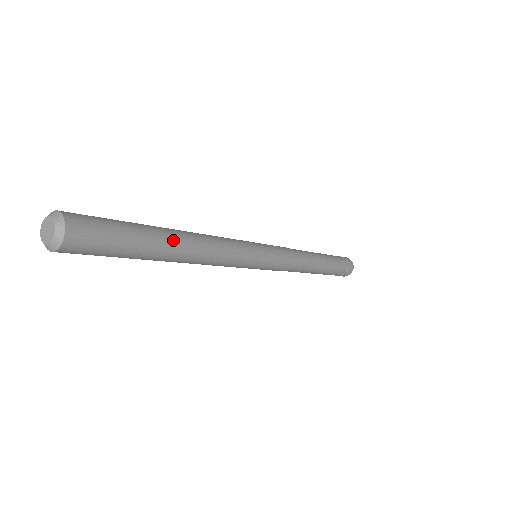
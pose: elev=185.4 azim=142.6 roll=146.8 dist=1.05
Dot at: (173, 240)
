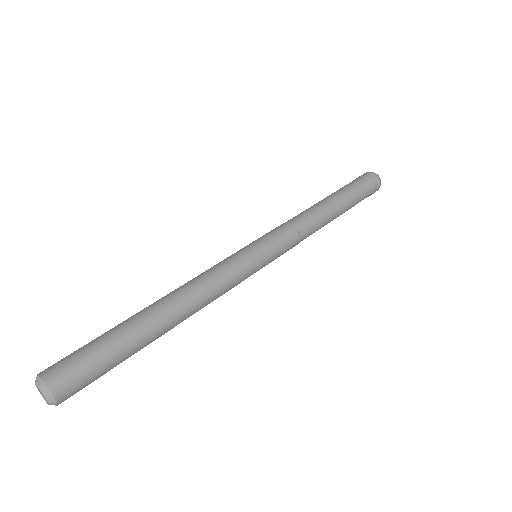
Dot at: (152, 316)
